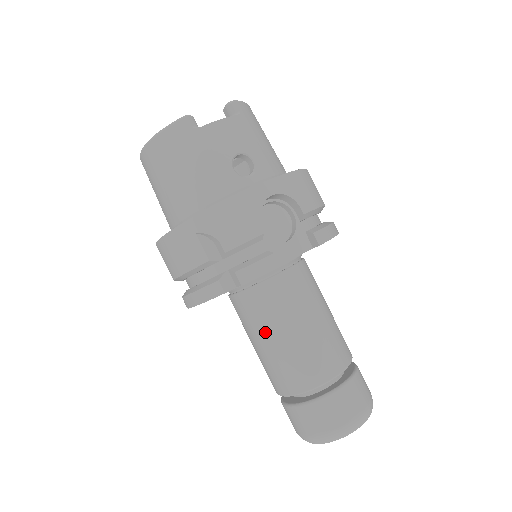
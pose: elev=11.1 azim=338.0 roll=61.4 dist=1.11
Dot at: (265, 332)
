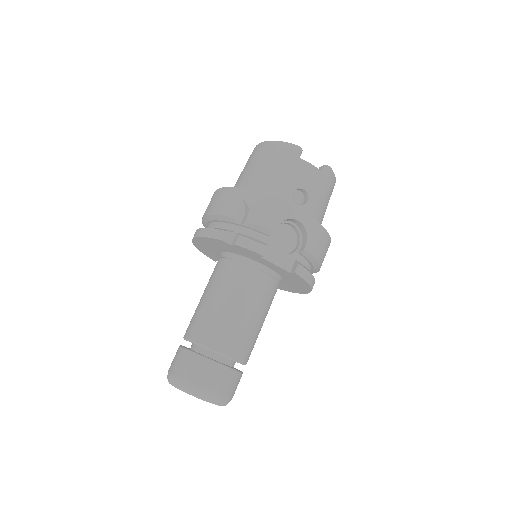
Dot at: (217, 291)
